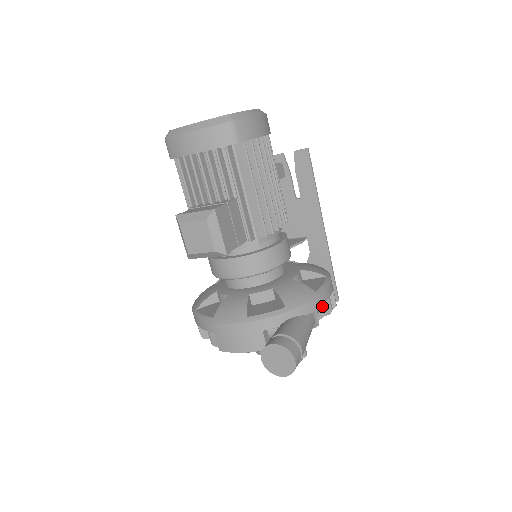
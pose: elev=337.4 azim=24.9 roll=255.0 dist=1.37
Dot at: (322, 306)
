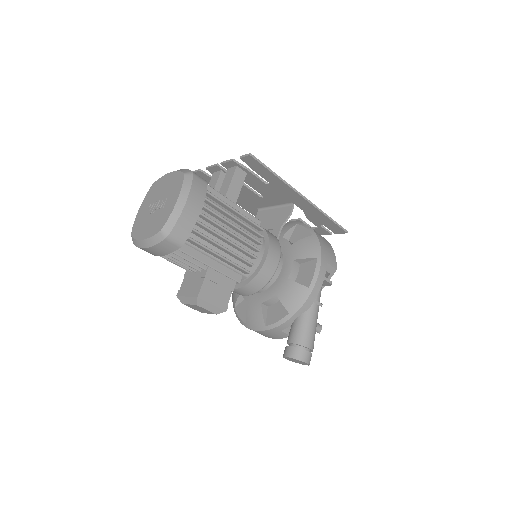
Dot at: occluded
